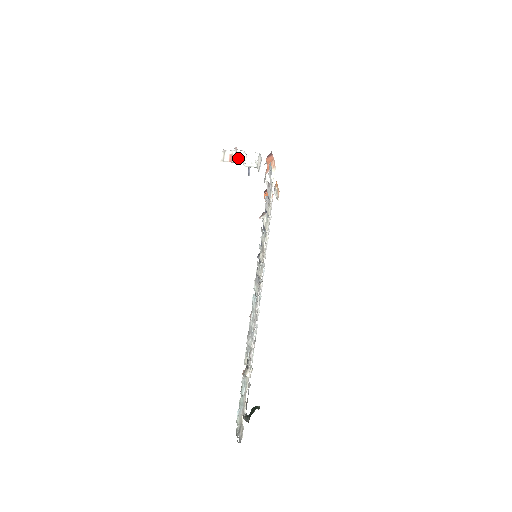
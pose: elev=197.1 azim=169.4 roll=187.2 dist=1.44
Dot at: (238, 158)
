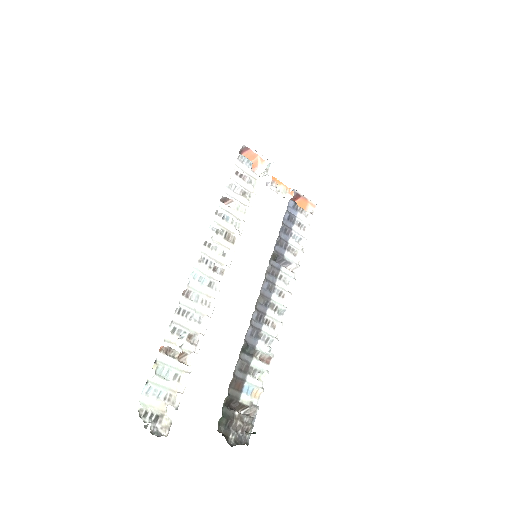
Dot at: occluded
